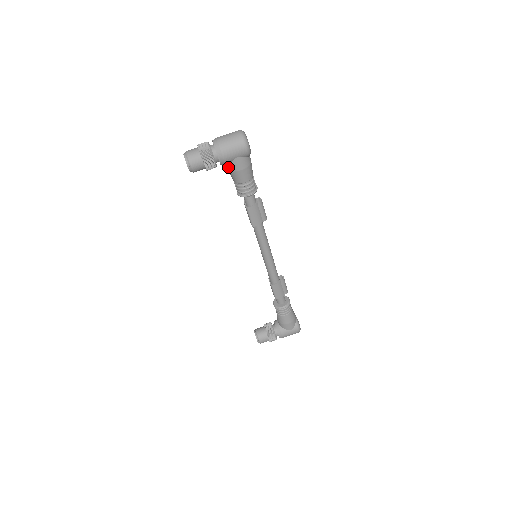
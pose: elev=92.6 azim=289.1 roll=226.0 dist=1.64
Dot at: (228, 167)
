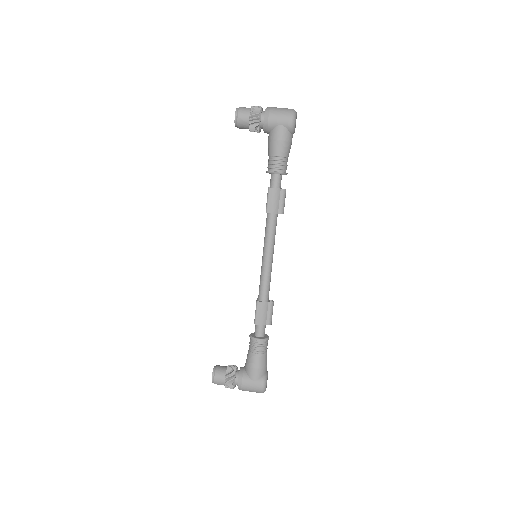
Dot at: (269, 136)
